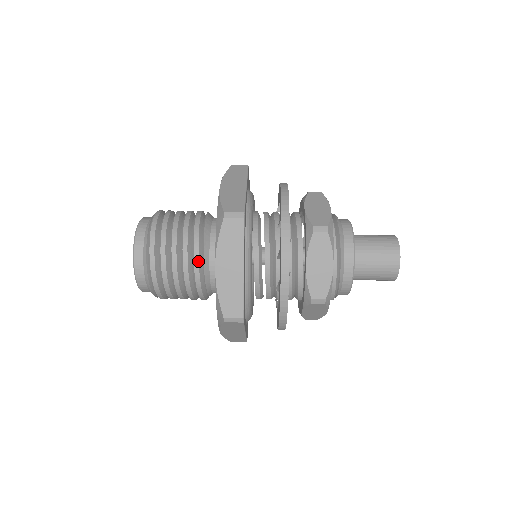
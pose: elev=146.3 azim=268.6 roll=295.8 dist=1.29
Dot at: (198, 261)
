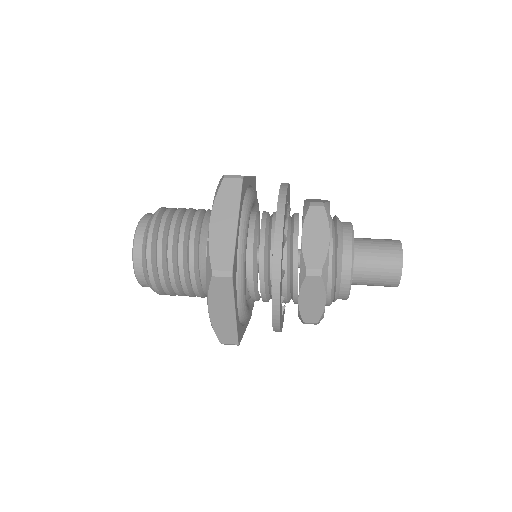
Dot at: (195, 283)
